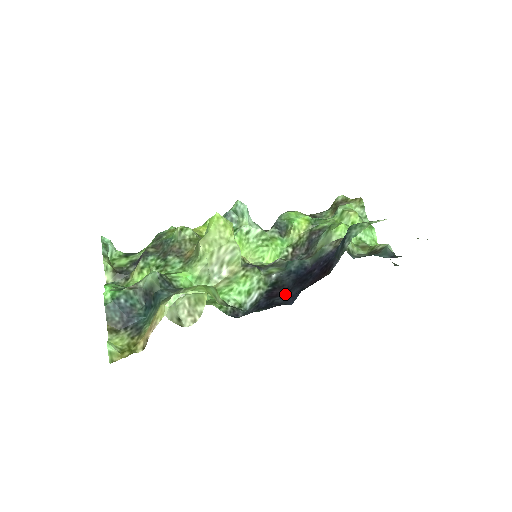
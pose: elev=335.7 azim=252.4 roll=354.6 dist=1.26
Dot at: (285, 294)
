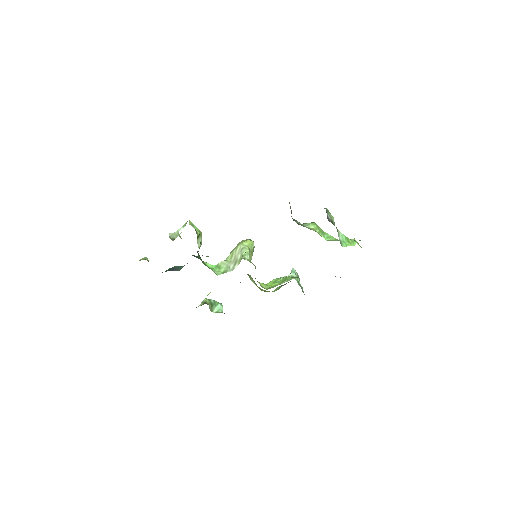
Dot at: occluded
